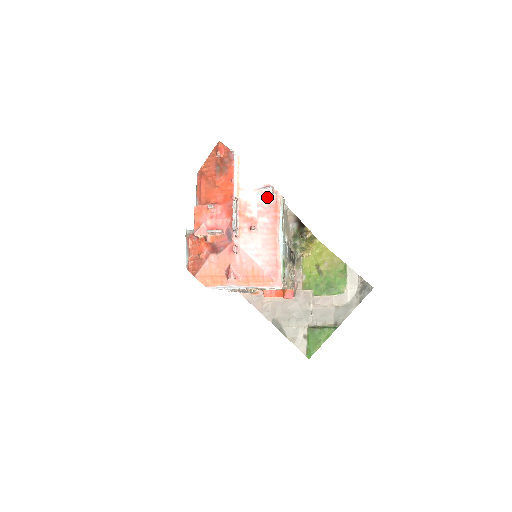
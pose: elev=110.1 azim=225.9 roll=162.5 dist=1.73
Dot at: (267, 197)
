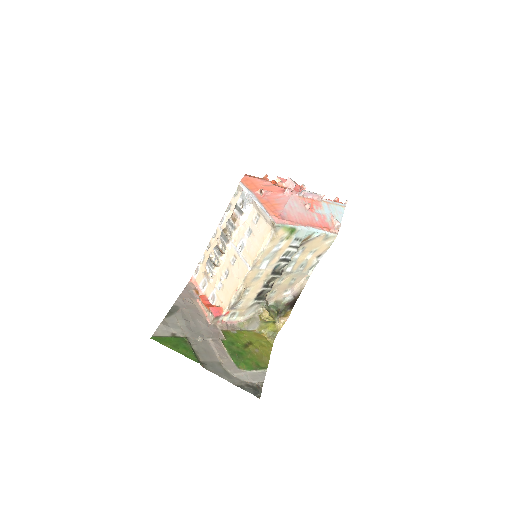
Dot at: (331, 223)
